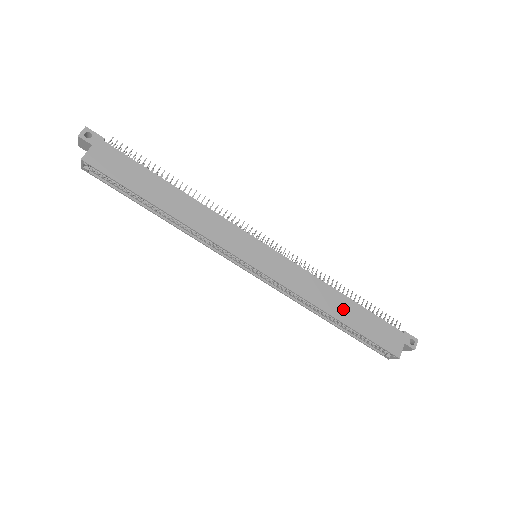
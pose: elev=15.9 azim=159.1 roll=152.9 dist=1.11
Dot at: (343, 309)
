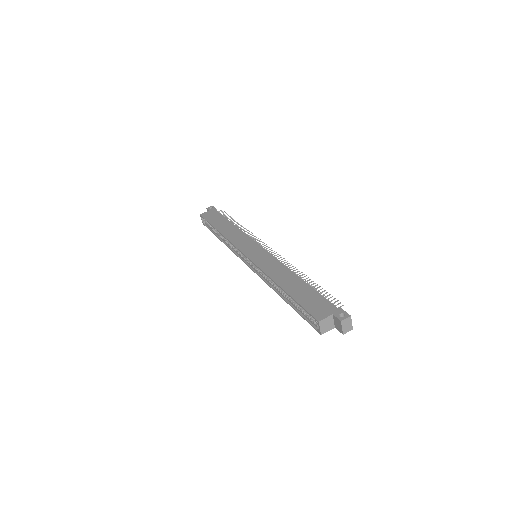
Dot at: (291, 283)
